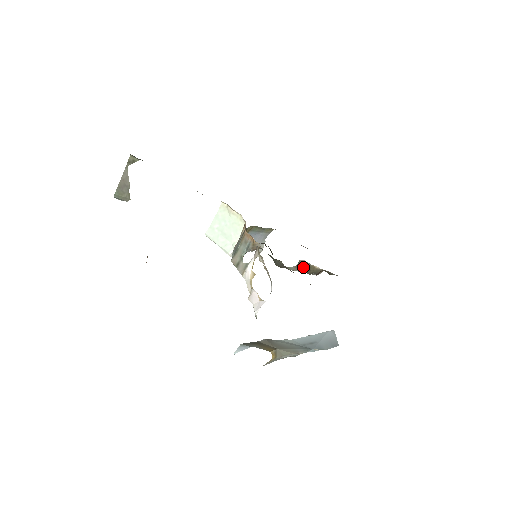
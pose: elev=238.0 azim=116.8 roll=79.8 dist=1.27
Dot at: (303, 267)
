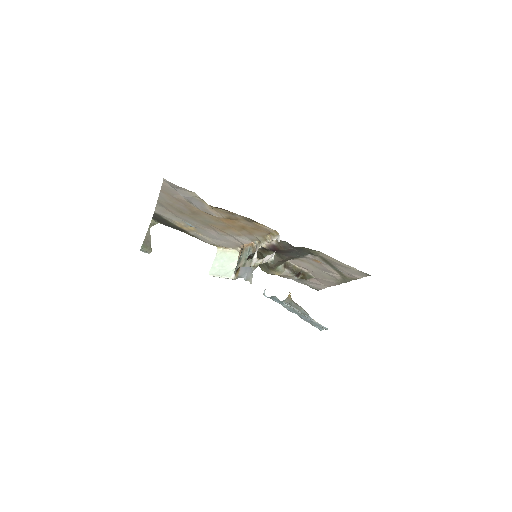
Dot at: (288, 268)
